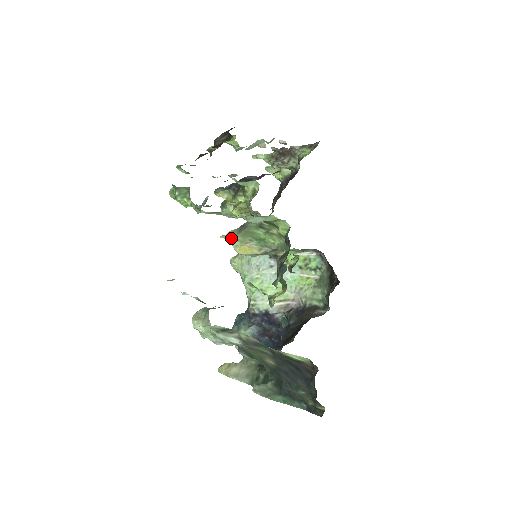
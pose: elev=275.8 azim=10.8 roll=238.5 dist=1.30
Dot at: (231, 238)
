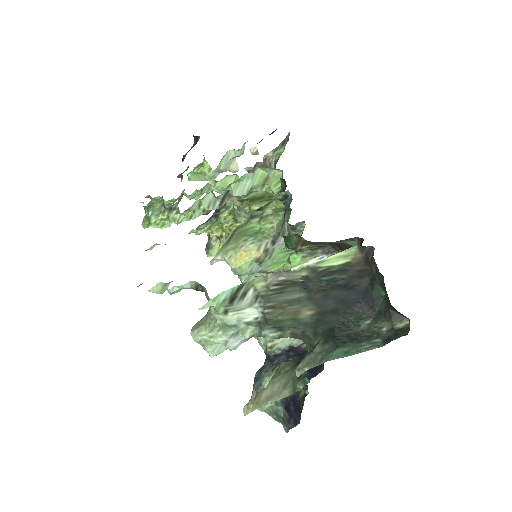
Dot at: (222, 252)
